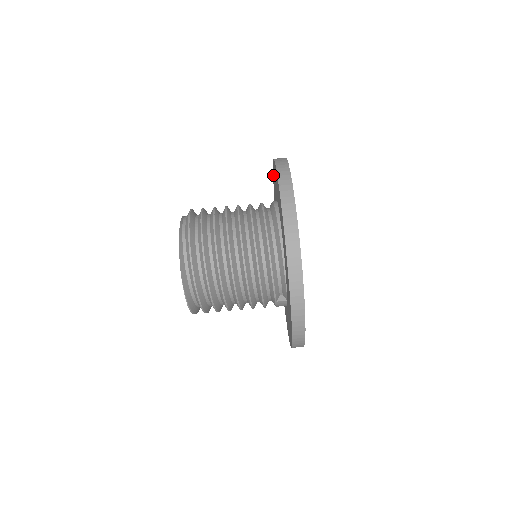
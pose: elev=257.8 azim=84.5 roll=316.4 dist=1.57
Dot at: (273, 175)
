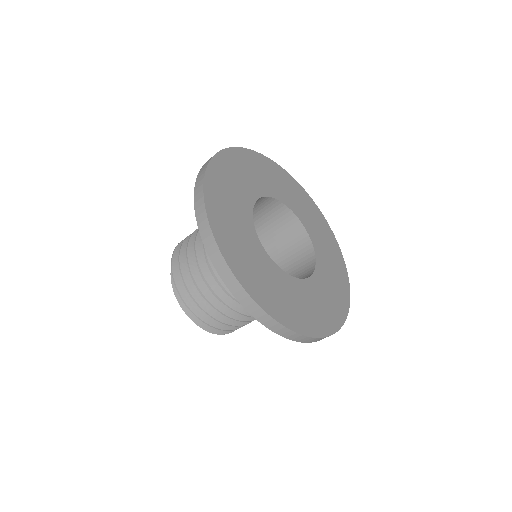
Dot at: occluded
